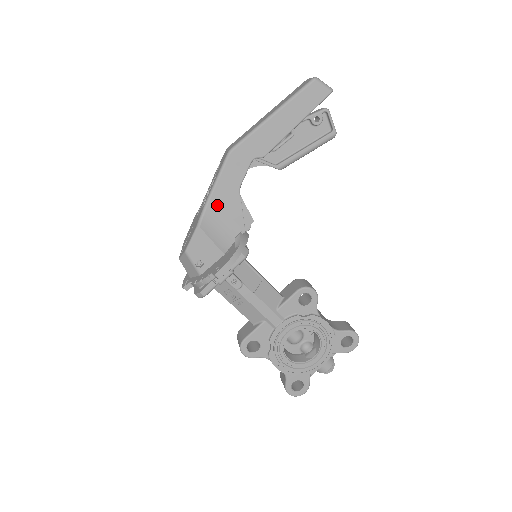
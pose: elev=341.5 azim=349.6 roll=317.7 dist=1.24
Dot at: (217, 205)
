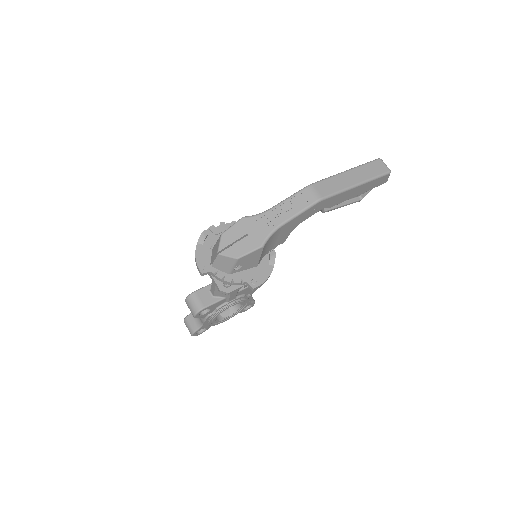
Dot at: (281, 231)
